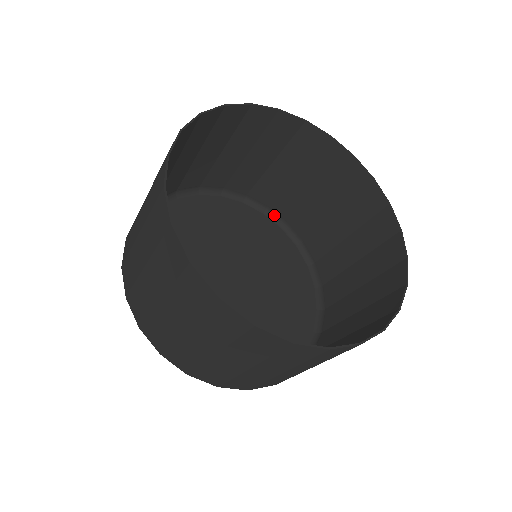
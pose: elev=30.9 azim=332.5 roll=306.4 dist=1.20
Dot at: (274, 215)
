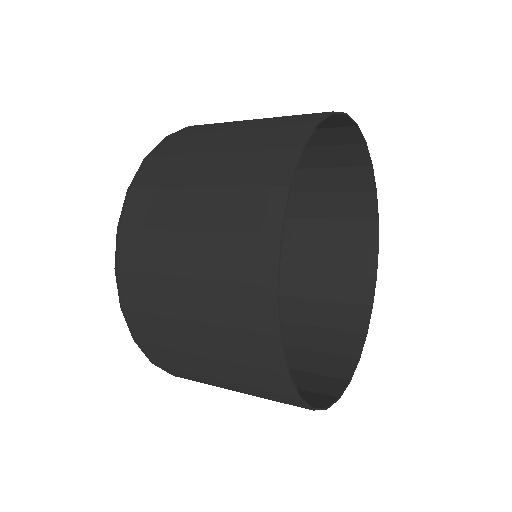
Dot at: occluded
